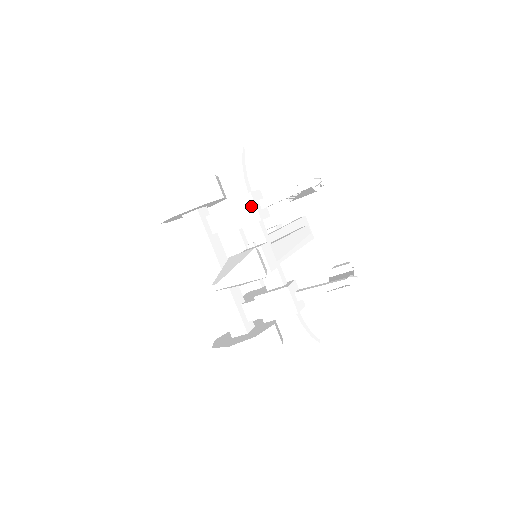
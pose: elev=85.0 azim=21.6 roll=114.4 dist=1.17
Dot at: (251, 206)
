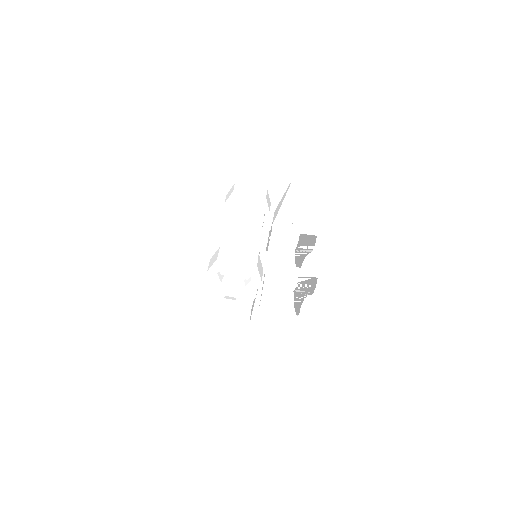
Dot at: occluded
